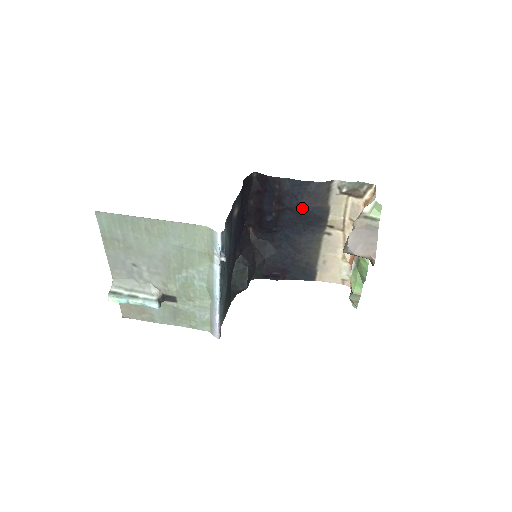
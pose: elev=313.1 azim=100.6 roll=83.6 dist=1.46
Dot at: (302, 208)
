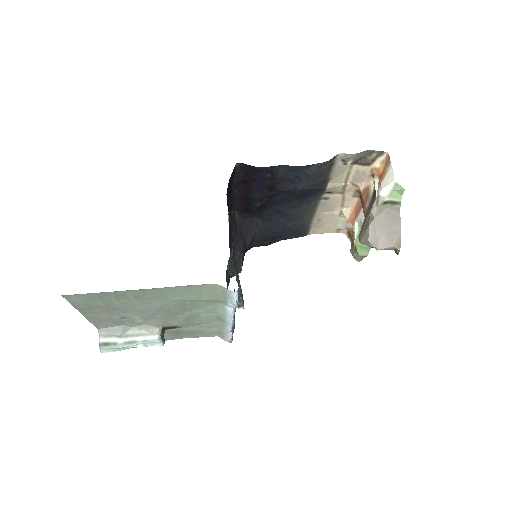
Dot at: (300, 190)
